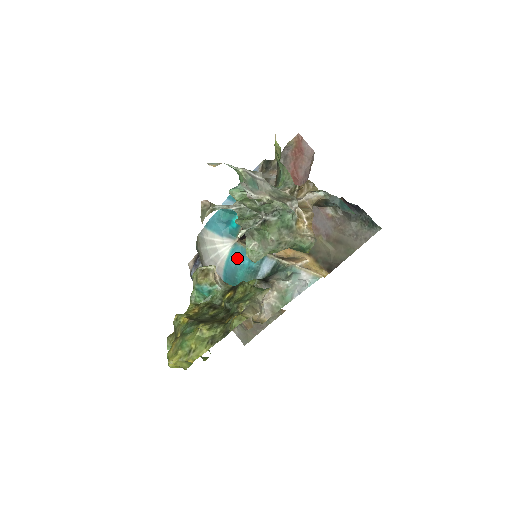
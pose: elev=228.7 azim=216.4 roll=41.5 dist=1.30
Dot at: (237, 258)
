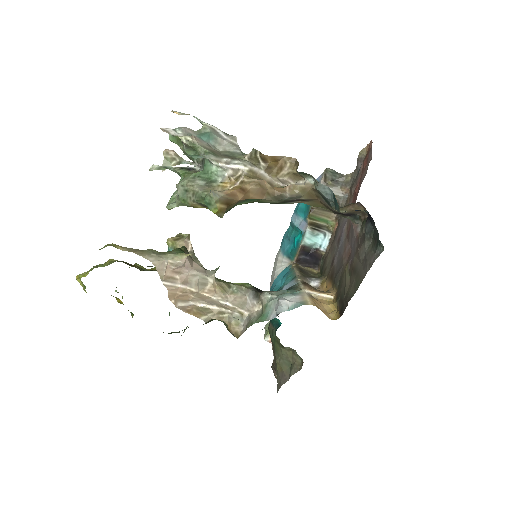
Dot at: (280, 278)
